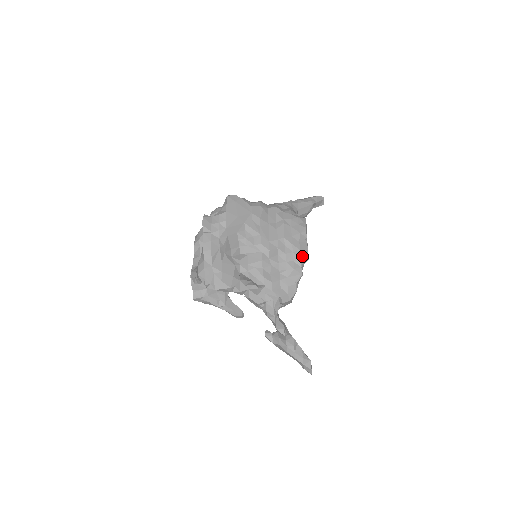
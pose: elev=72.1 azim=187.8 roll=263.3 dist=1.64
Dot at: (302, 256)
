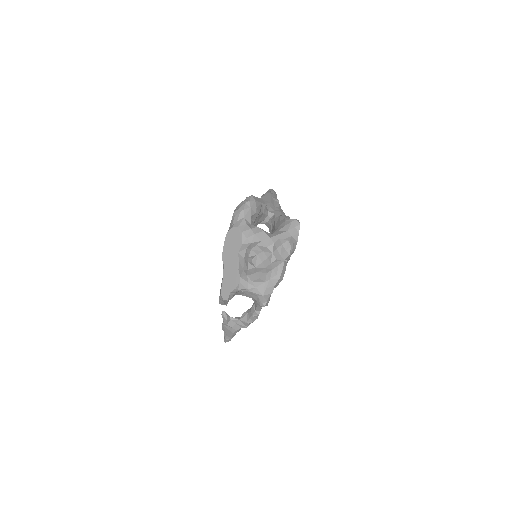
Dot at: occluded
